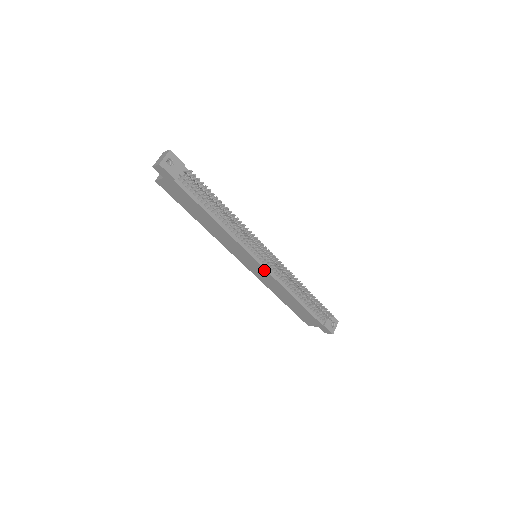
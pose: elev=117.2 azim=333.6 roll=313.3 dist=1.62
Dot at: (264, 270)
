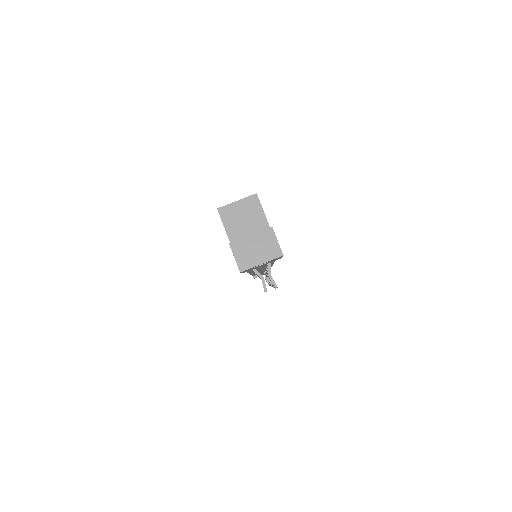
Dot at: occluded
